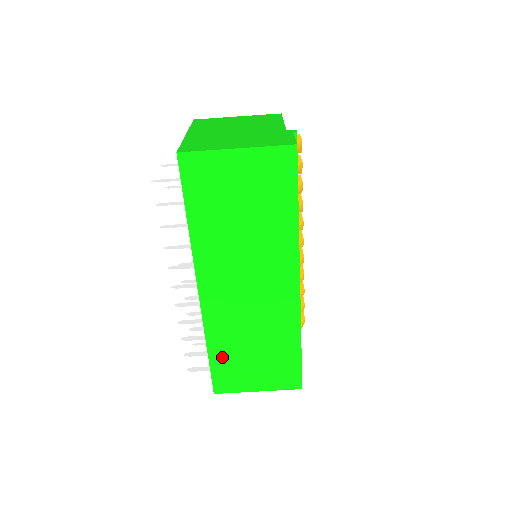
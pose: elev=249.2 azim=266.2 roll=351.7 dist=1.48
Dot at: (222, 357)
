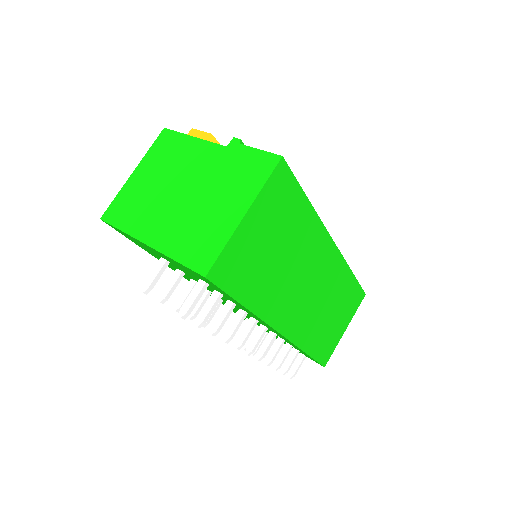
Dot at: (317, 345)
